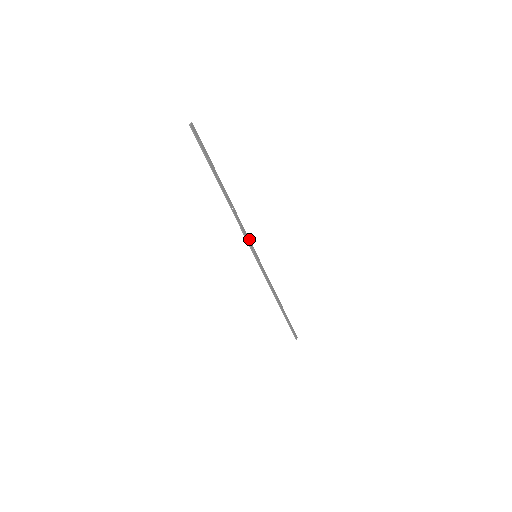
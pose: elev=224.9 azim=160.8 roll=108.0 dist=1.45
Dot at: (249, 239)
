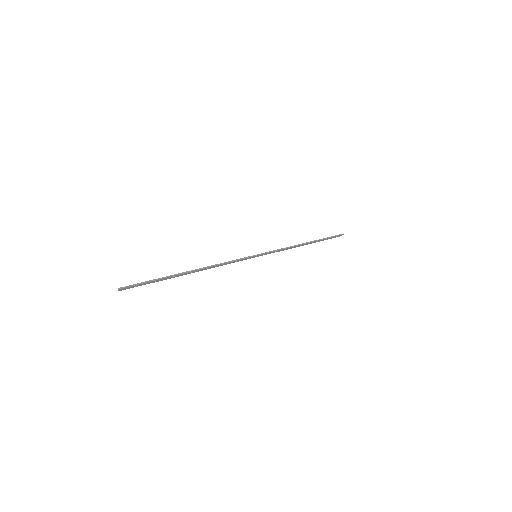
Dot at: (241, 259)
